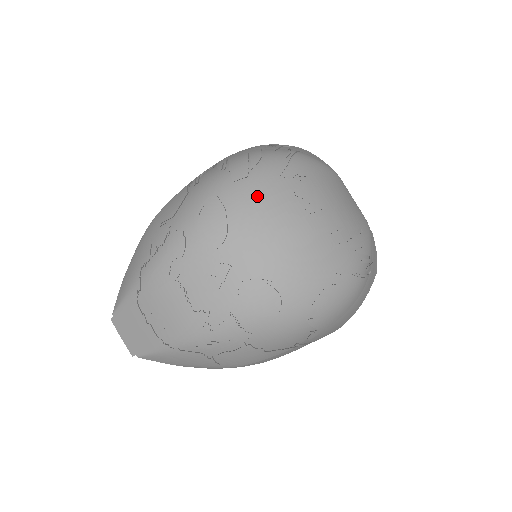
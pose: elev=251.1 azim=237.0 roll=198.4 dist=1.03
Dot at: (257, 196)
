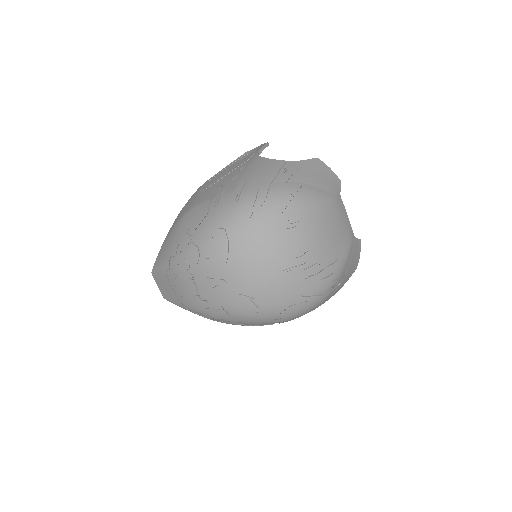
Dot at: (253, 237)
